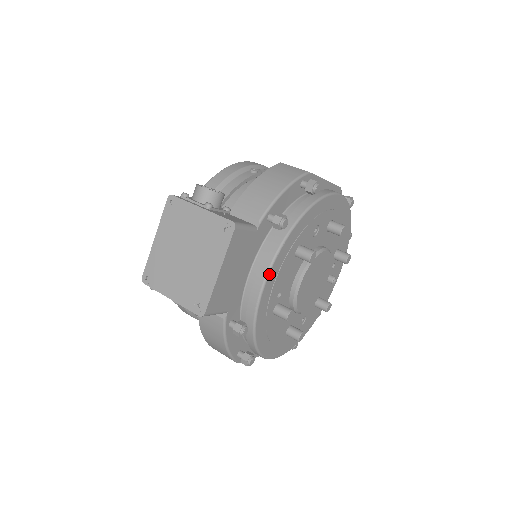
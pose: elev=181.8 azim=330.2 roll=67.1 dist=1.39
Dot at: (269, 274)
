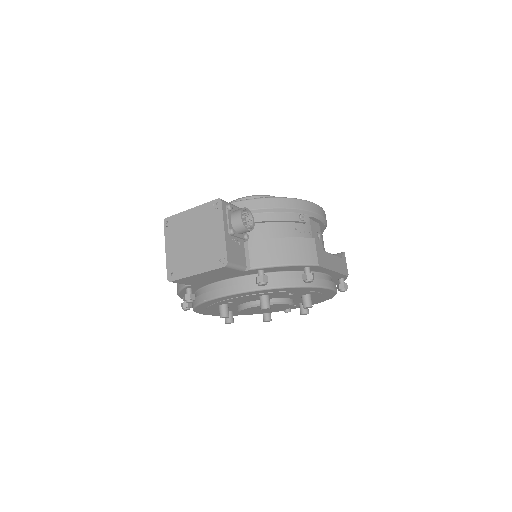
Dot at: (228, 296)
